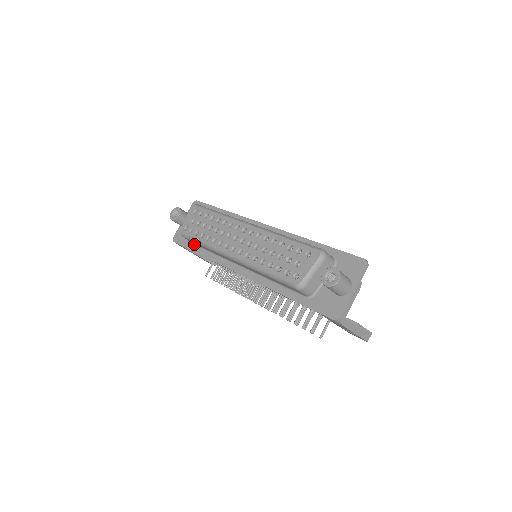
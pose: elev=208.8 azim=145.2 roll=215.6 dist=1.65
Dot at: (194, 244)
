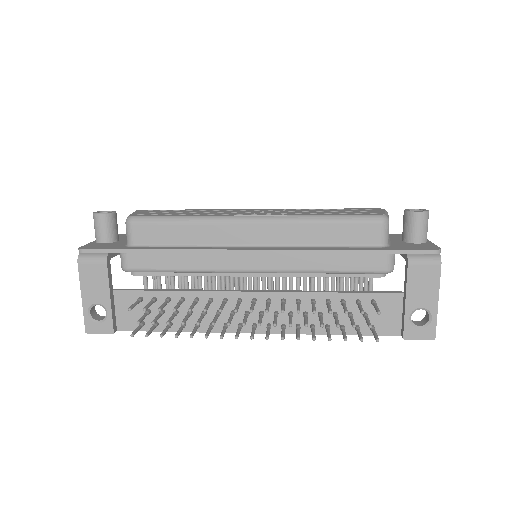
Dot at: (138, 245)
